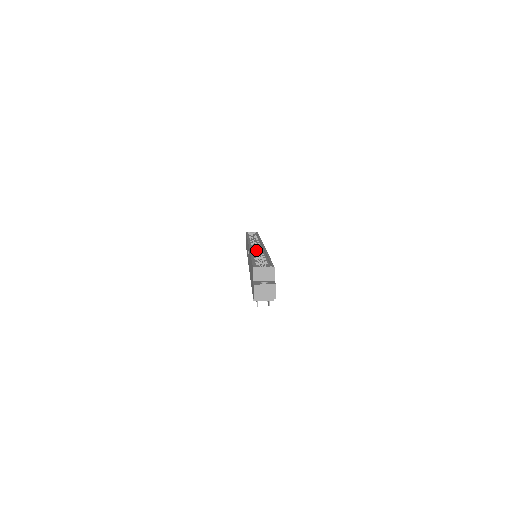
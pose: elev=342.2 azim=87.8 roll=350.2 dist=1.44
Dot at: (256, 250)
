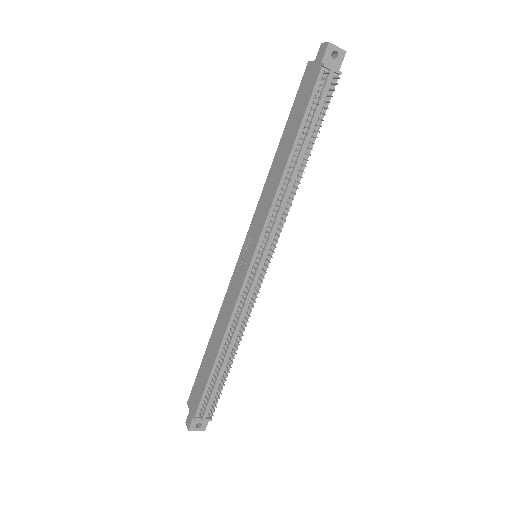
Dot at: occluded
